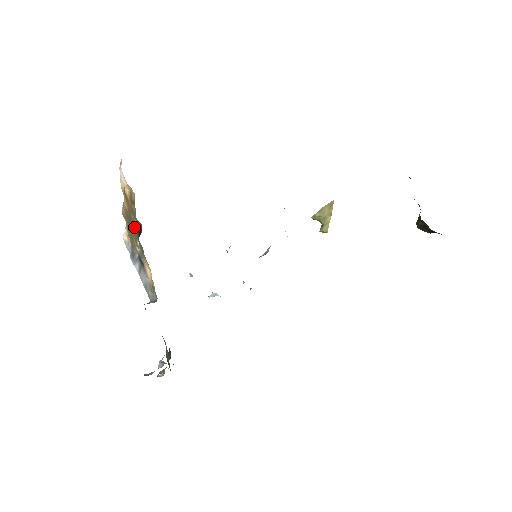
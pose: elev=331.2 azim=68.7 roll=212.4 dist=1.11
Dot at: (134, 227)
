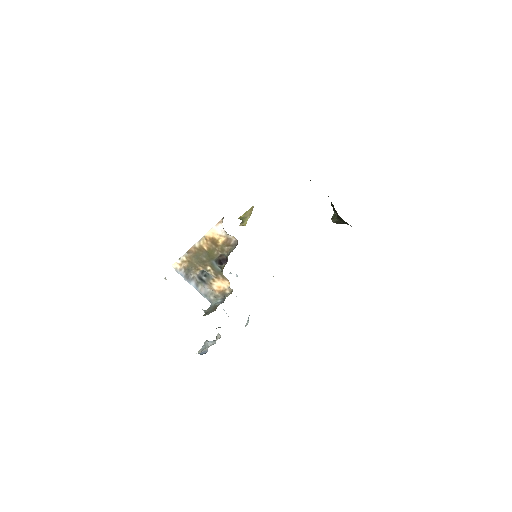
Dot at: (213, 259)
